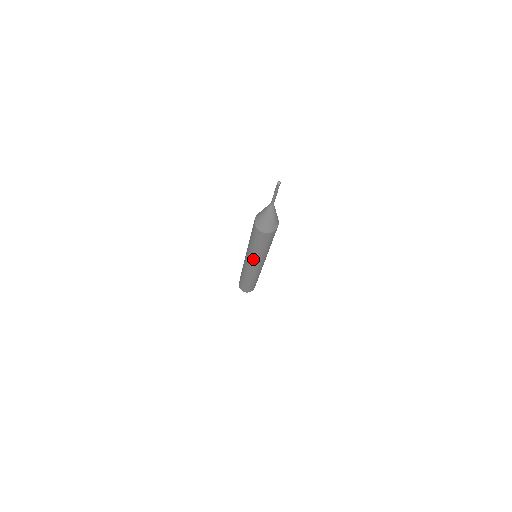
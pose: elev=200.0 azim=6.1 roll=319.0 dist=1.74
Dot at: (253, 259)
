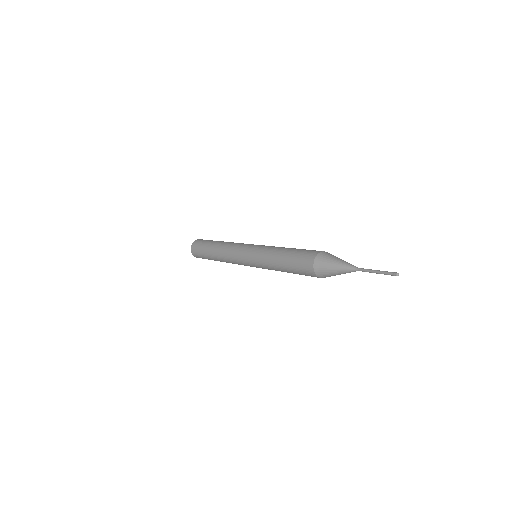
Dot at: (260, 266)
